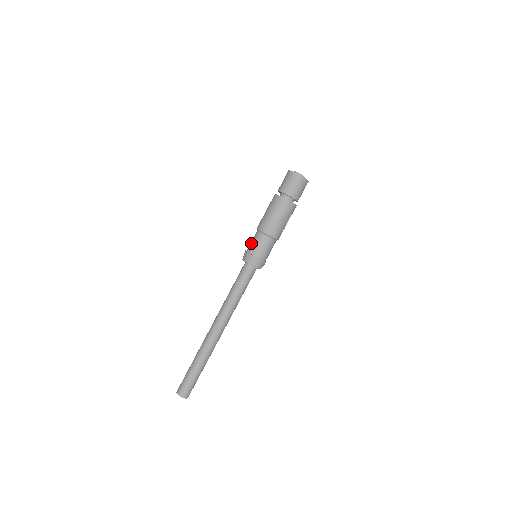
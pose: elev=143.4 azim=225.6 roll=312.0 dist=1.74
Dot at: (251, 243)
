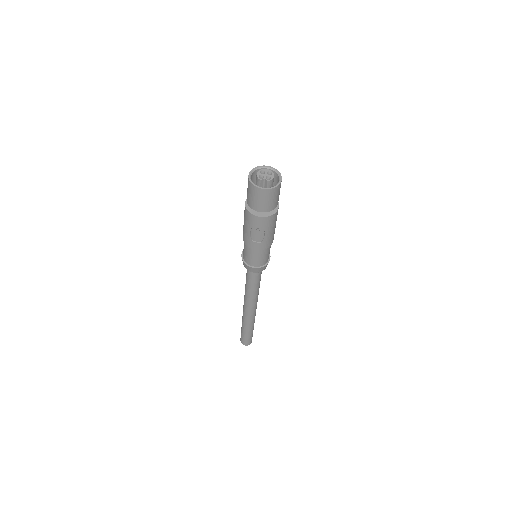
Dot at: occluded
